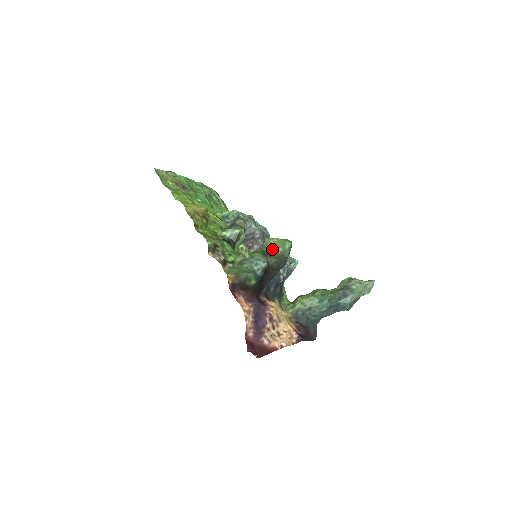
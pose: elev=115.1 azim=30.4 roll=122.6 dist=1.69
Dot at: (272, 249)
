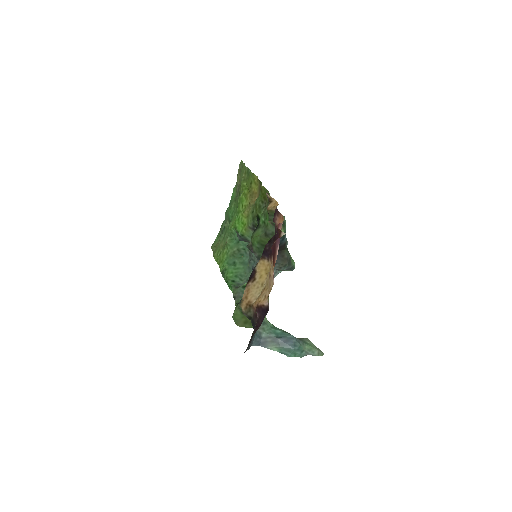
Dot at: occluded
